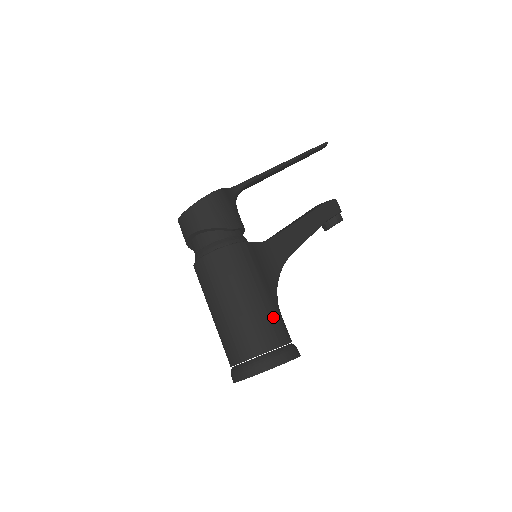
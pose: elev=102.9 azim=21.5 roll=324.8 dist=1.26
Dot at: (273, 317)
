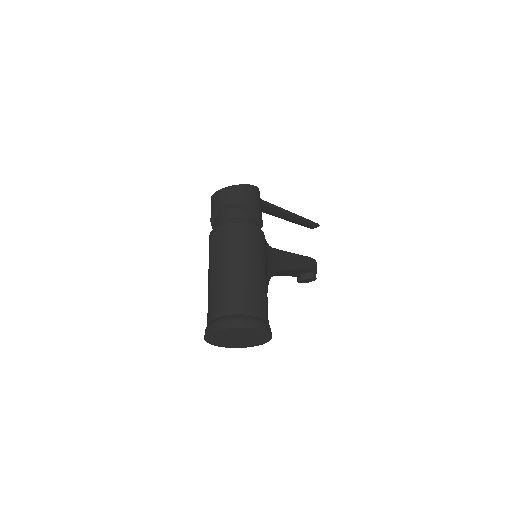
Dot at: (265, 295)
